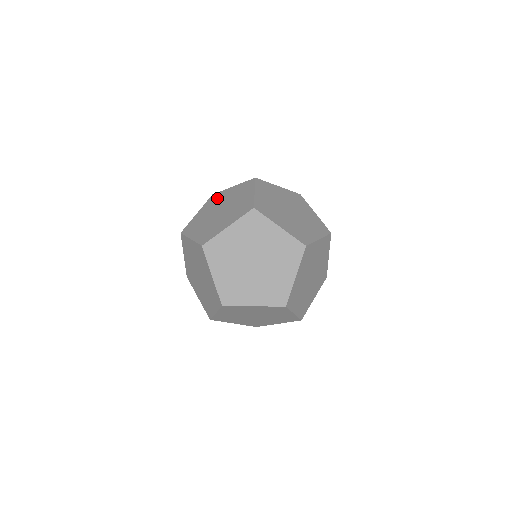
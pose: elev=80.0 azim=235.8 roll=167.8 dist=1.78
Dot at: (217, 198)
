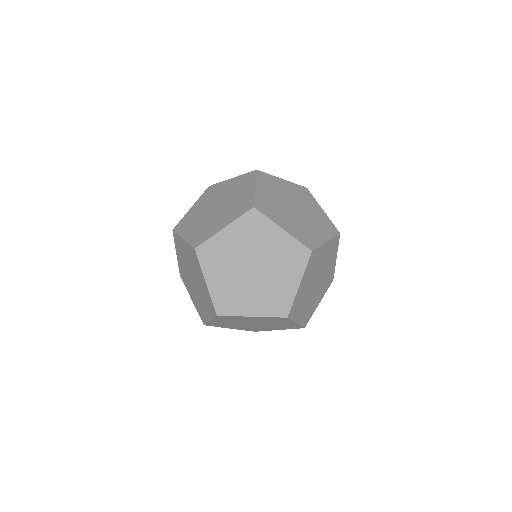
Dot at: (179, 247)
